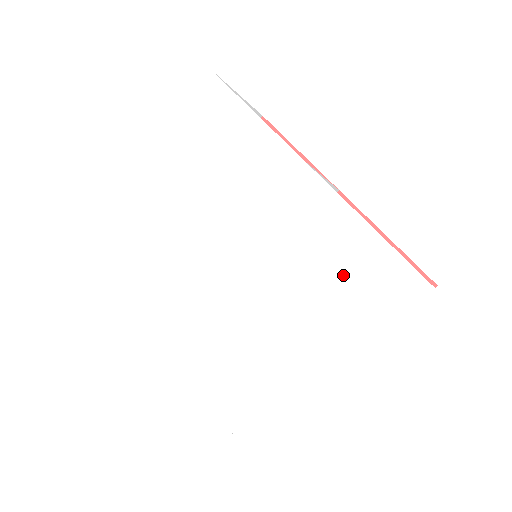
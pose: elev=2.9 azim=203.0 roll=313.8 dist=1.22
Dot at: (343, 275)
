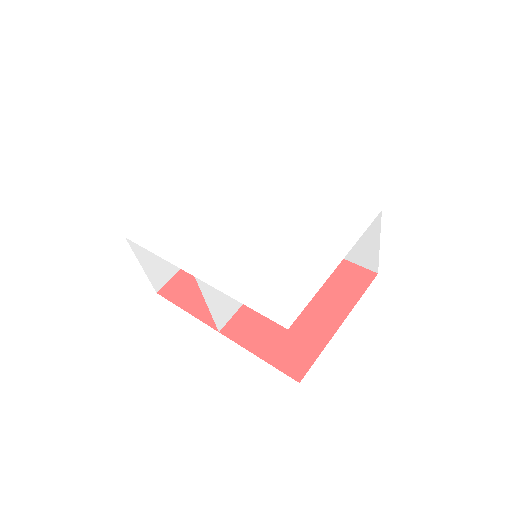
Dot at: (328, 217)
